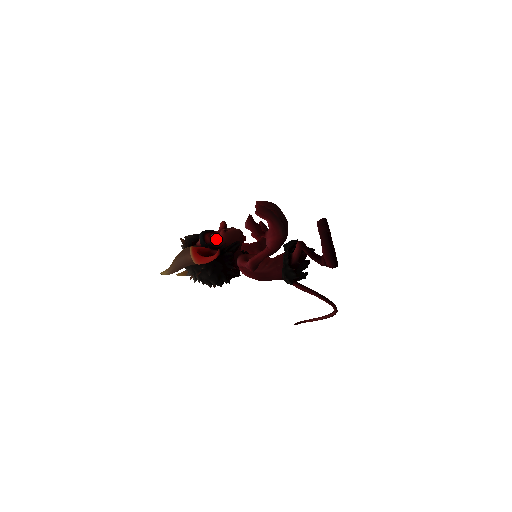
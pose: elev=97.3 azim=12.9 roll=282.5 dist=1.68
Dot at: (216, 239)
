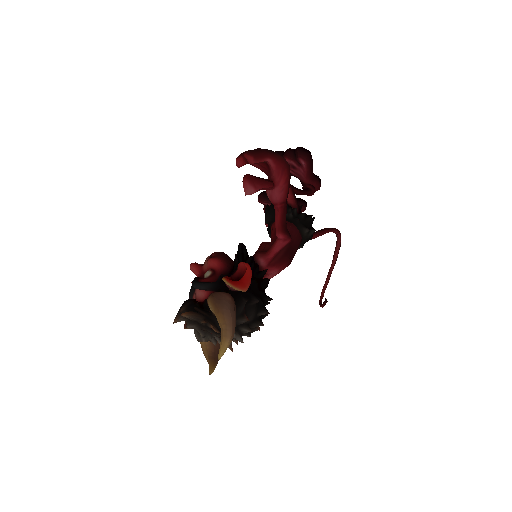
Dot at: (217, 270)
